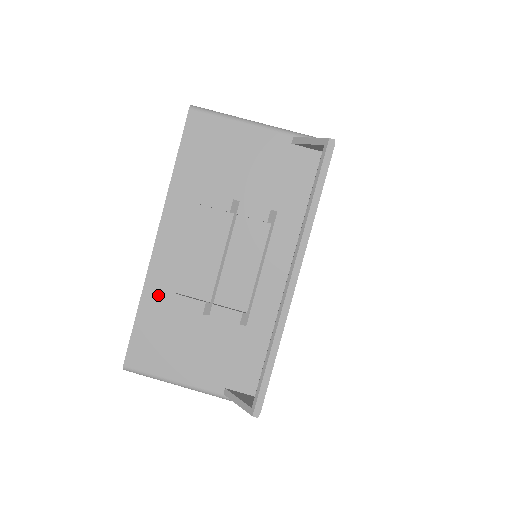
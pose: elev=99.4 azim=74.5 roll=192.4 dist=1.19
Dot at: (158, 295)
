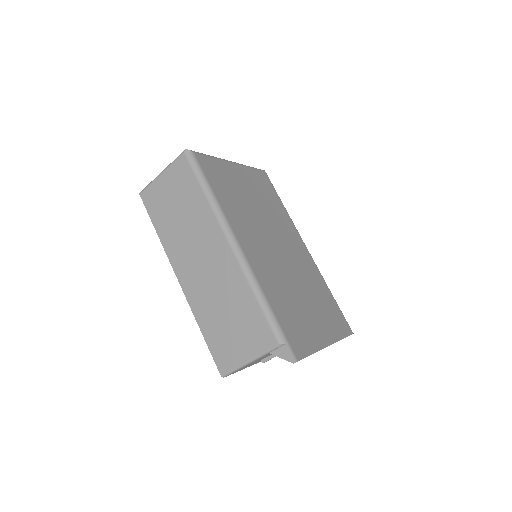
Dot at: occluded
